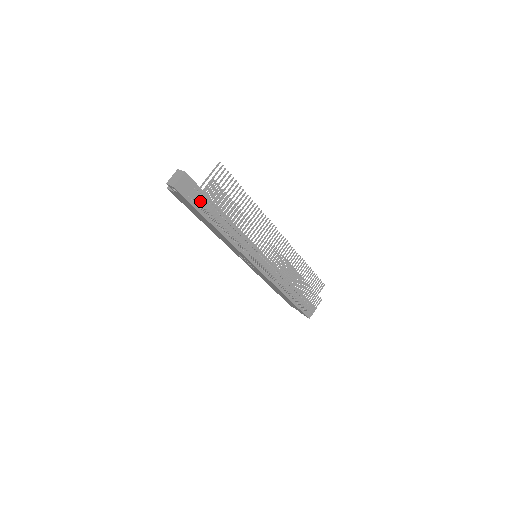
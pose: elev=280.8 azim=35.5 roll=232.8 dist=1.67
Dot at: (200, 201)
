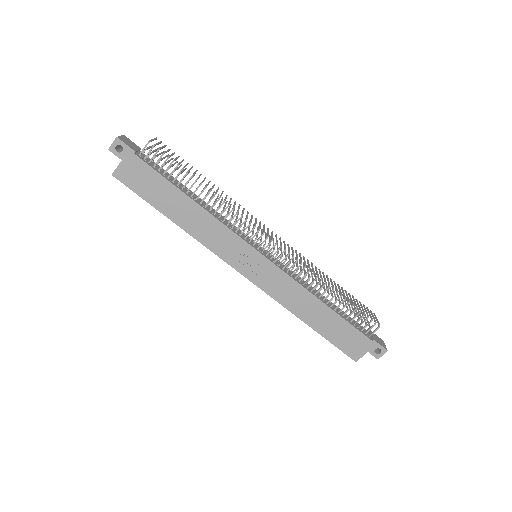
Dot at: (153, 165)
